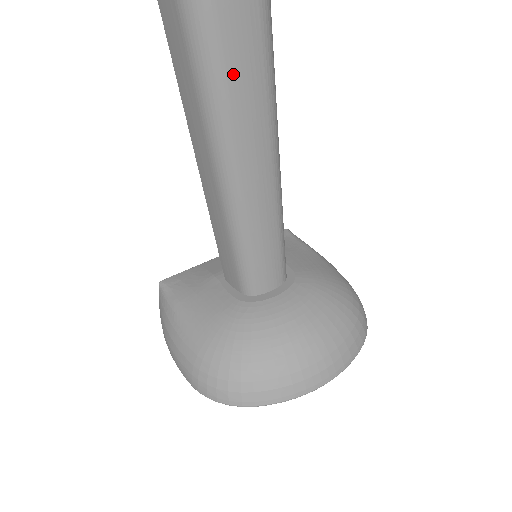
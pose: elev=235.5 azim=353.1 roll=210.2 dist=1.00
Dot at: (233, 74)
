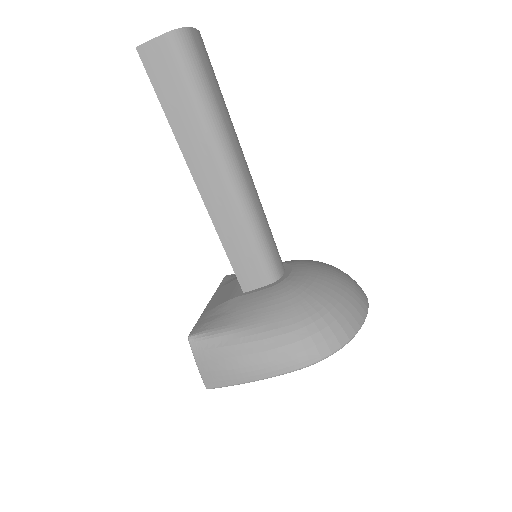
Dot at: (216, 93)
